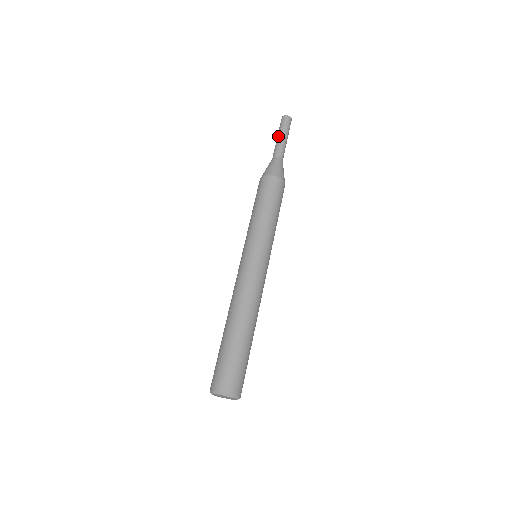
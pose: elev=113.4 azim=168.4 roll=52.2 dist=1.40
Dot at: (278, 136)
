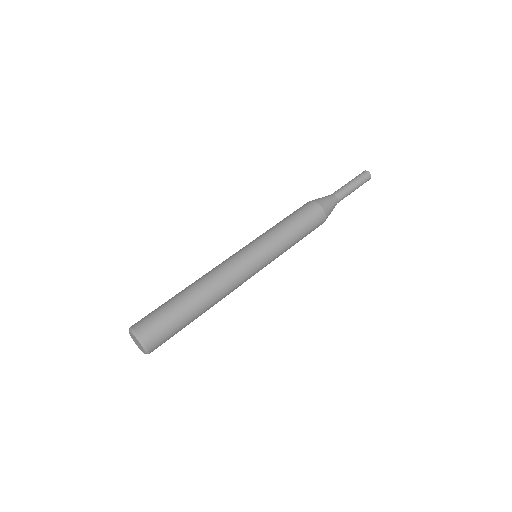
Dot at: occluded
